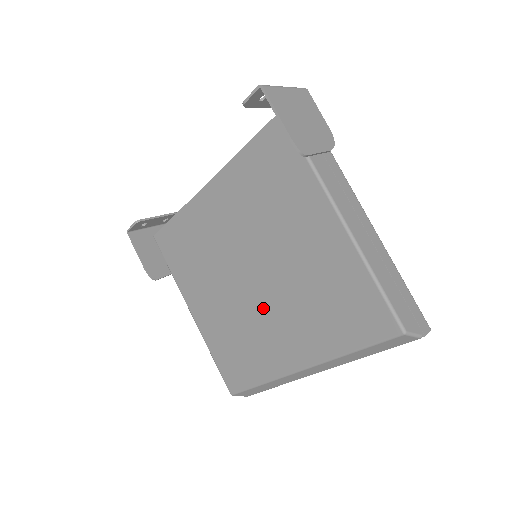
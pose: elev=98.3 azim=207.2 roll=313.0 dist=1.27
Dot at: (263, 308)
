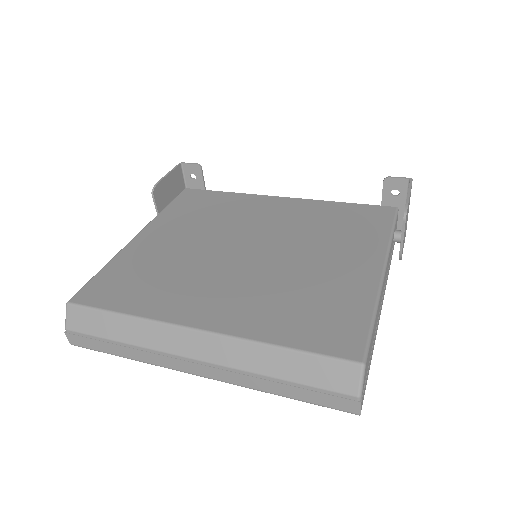
Dot at: (226, 271)
